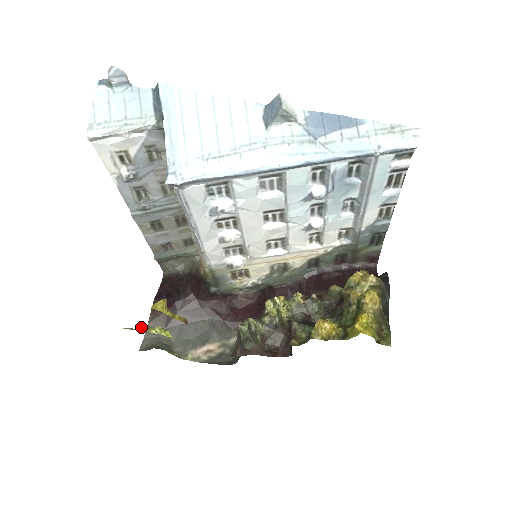
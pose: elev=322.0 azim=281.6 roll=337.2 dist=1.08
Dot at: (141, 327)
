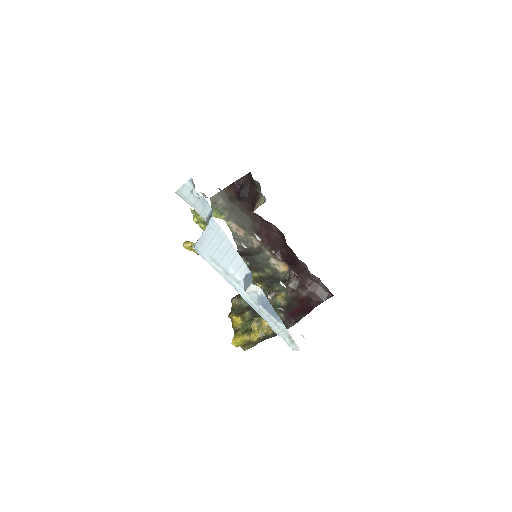
Dot at: (194, 221)
